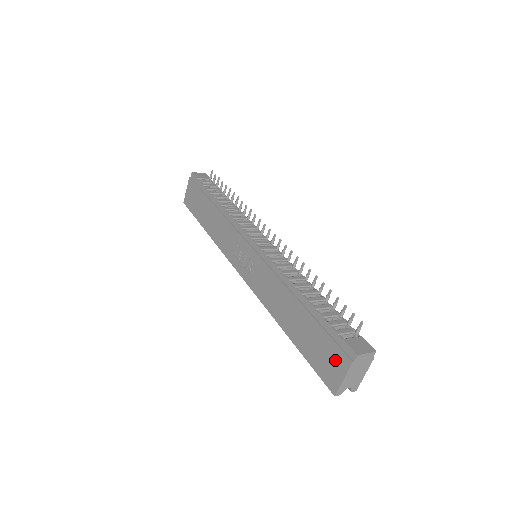
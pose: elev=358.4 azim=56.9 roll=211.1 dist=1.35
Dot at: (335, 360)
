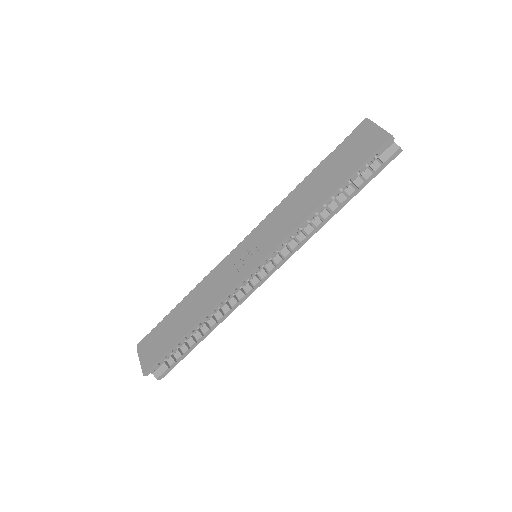
Dot at: (364, 136)
